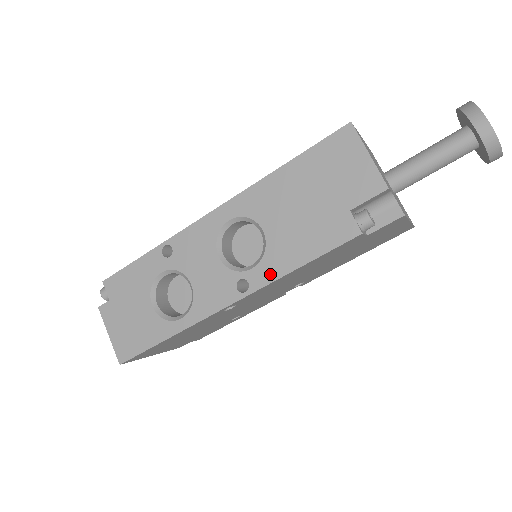
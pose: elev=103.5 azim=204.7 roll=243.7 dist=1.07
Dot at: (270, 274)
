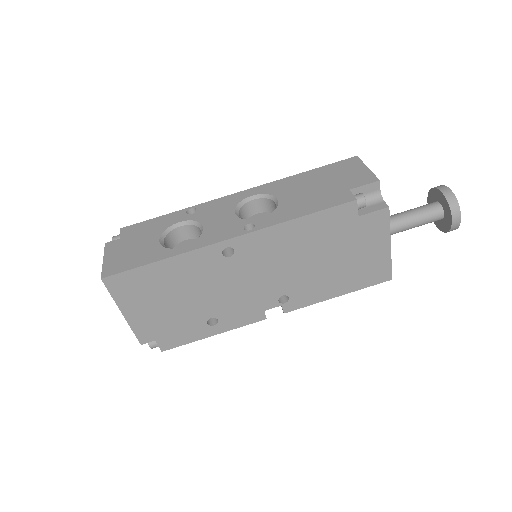
Dot at: (276, 220)
